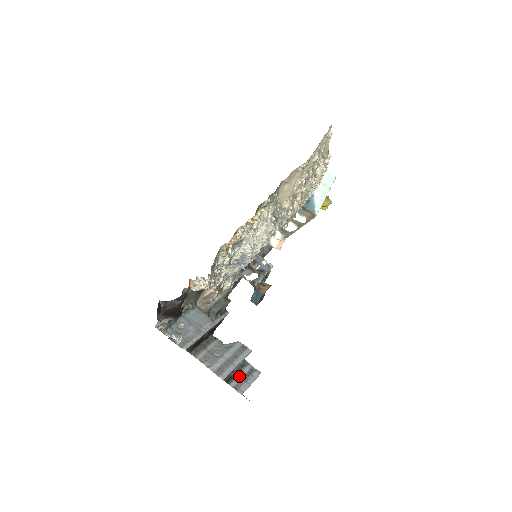
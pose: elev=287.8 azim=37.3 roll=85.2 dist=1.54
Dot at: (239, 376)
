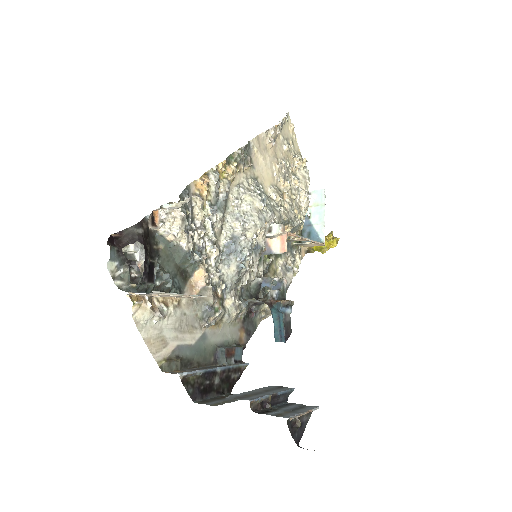
Dot at: (280, 409)
